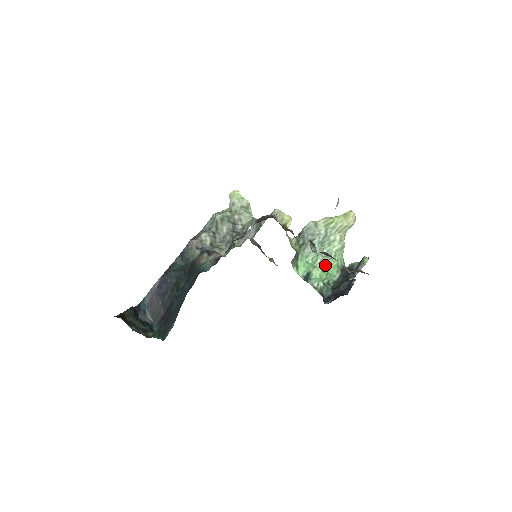
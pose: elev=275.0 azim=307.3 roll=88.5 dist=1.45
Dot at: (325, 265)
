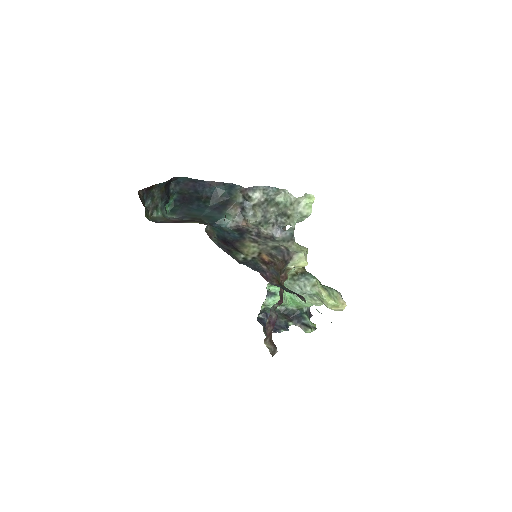
Dot at: (294, 298)
